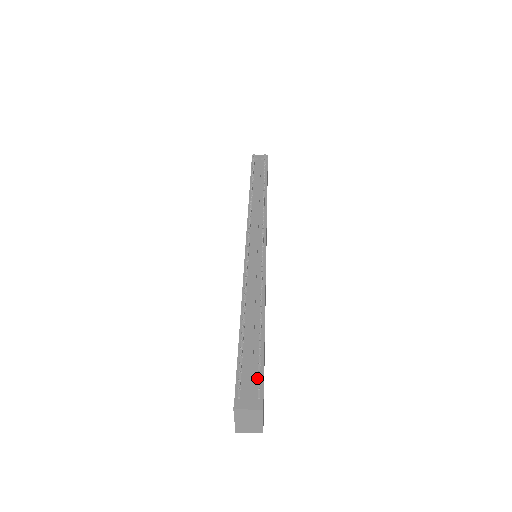
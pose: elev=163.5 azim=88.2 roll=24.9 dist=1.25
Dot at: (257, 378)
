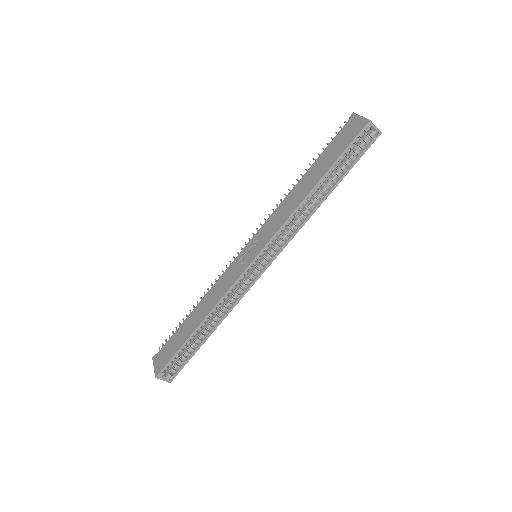
Dot at: occluded
